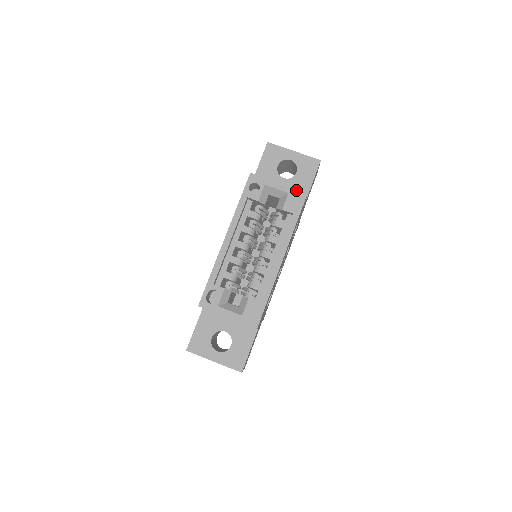
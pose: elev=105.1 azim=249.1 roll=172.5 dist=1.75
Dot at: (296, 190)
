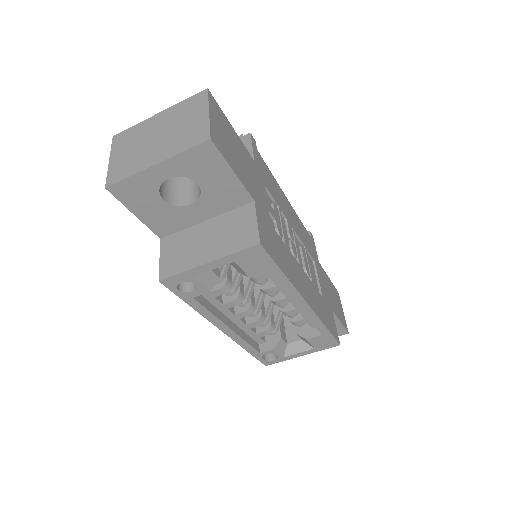
Dot at: (240, 253)
